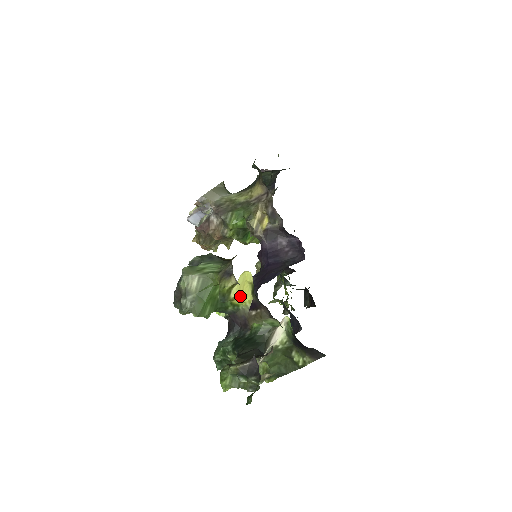
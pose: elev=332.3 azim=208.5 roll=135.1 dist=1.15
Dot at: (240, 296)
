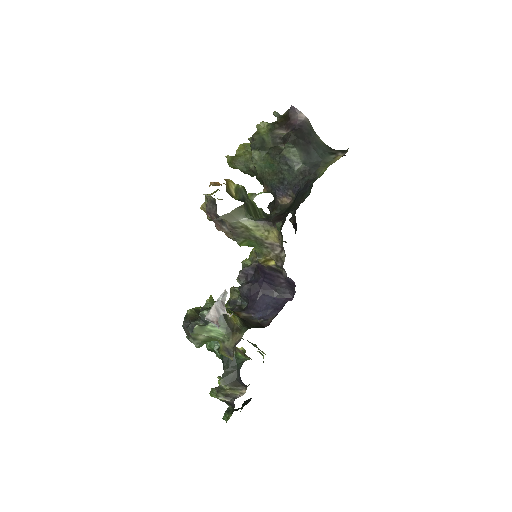
Dot at: occluded
